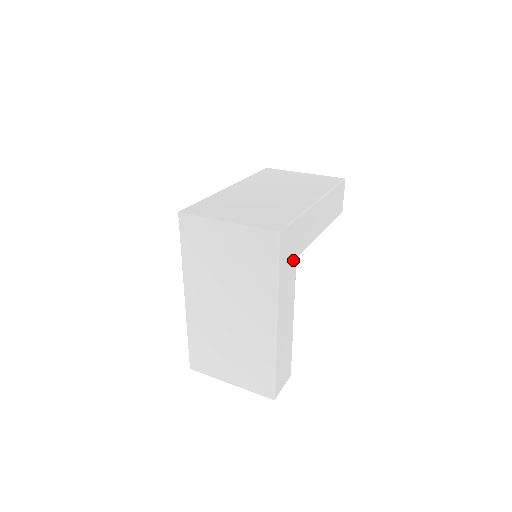
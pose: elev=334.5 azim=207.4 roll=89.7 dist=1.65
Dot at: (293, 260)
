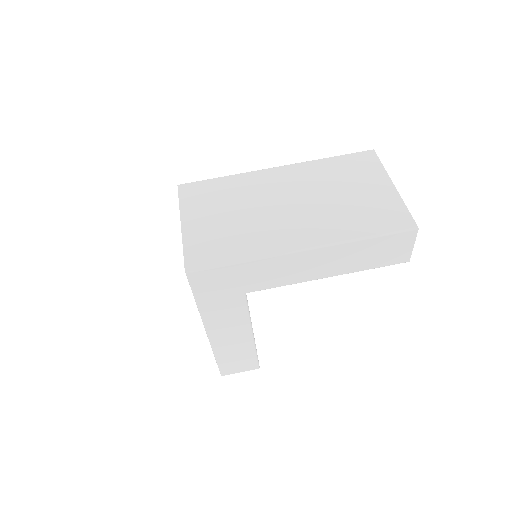
Dot at: (235, 294)
